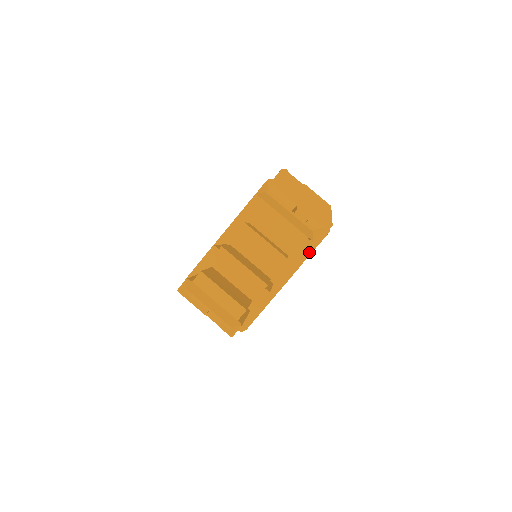
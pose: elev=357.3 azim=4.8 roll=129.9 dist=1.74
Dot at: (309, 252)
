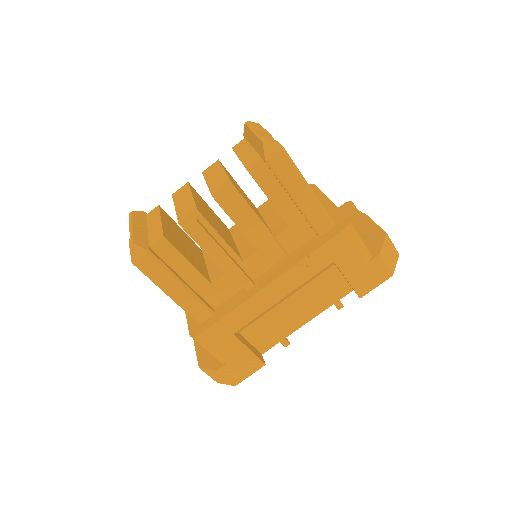
Dot at: (312, 250)
